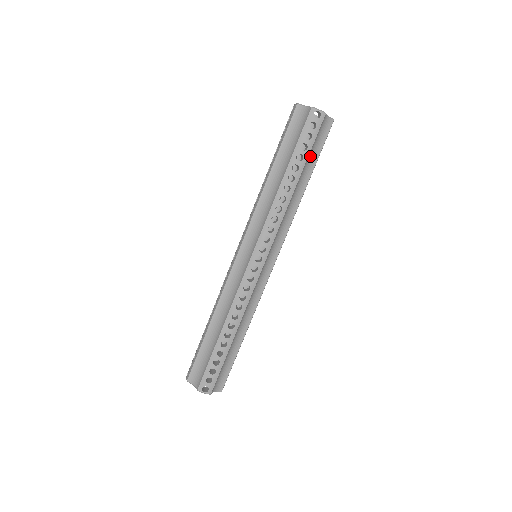
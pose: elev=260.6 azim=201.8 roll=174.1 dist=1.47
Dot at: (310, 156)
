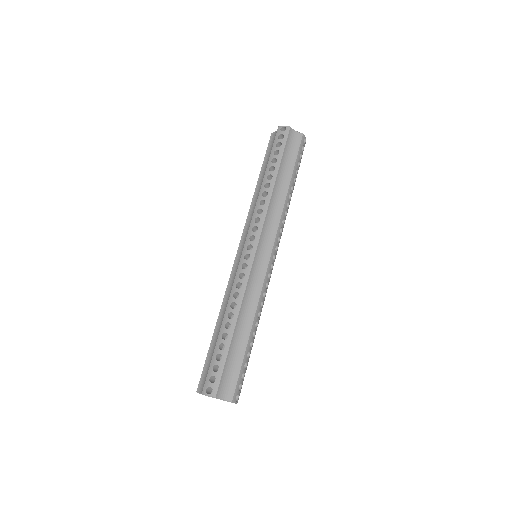
Dot at: (286, 161)
